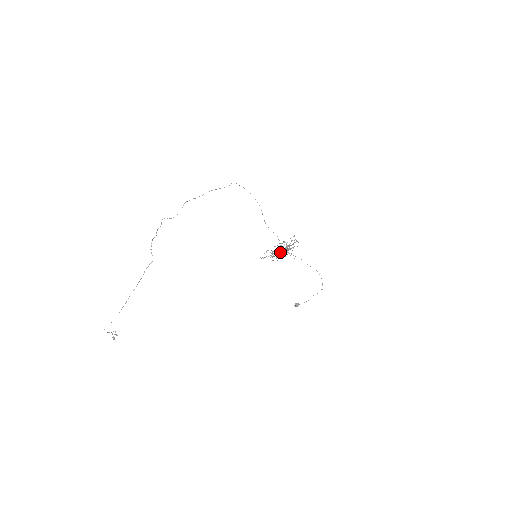
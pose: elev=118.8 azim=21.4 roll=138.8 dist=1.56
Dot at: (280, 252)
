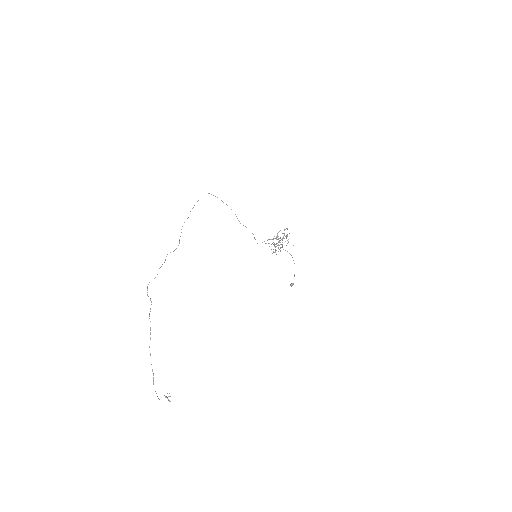
Dot at: (273, 244)
